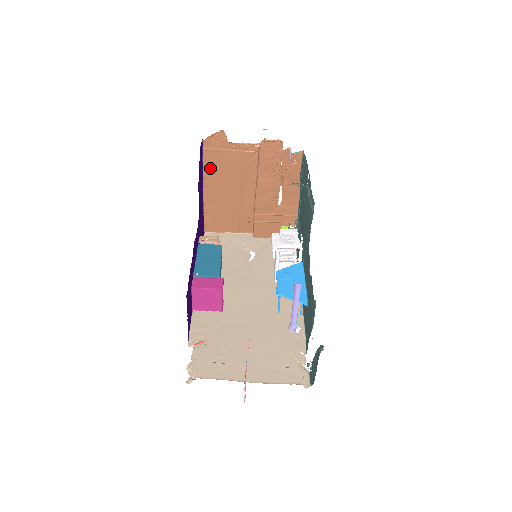
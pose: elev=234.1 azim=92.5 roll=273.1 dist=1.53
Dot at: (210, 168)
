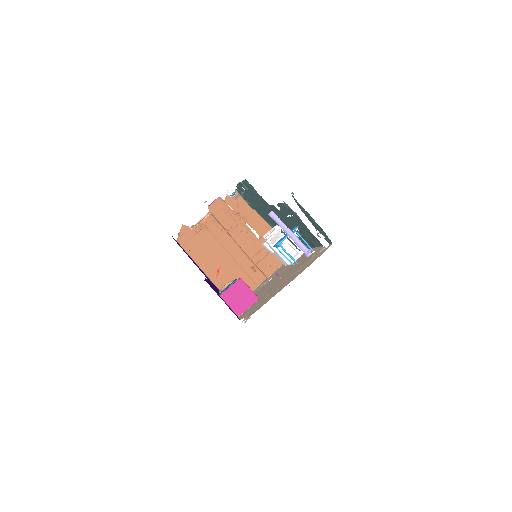
Dot at: (196, 255)
